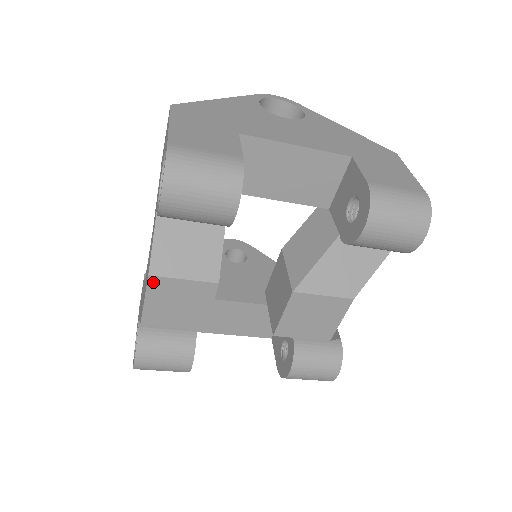
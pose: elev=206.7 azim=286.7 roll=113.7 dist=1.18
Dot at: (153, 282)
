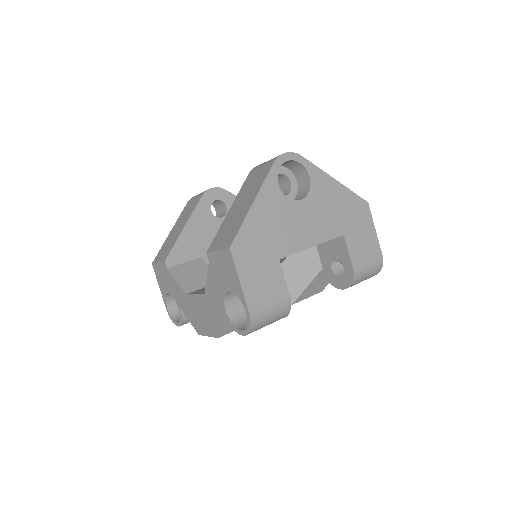
Dot at: occluded
